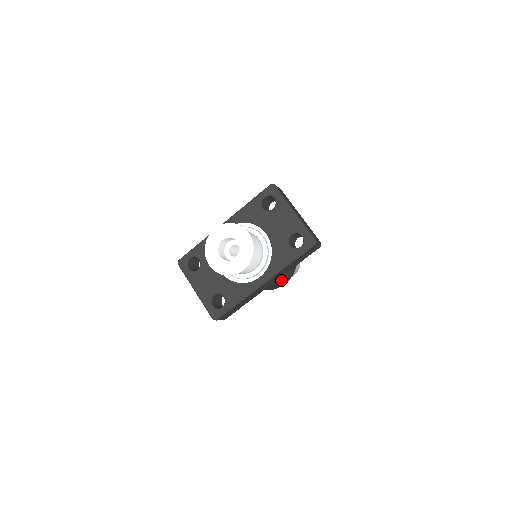
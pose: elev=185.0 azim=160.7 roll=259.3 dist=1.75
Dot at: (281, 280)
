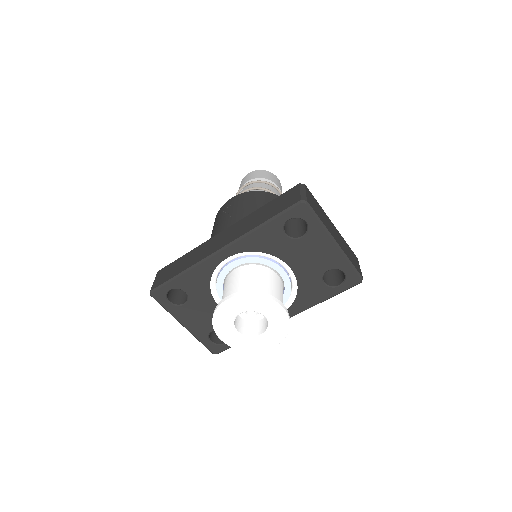
Dot at: occluded
